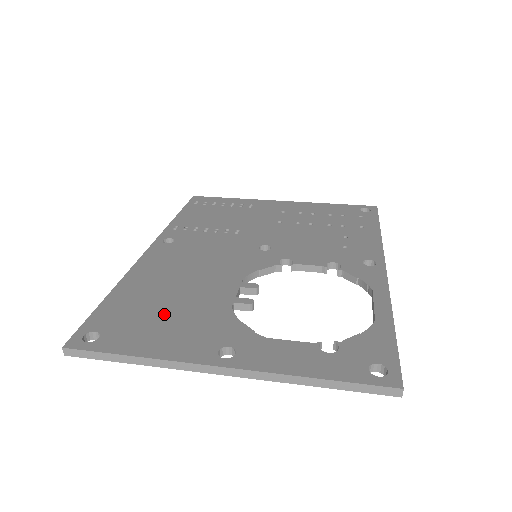
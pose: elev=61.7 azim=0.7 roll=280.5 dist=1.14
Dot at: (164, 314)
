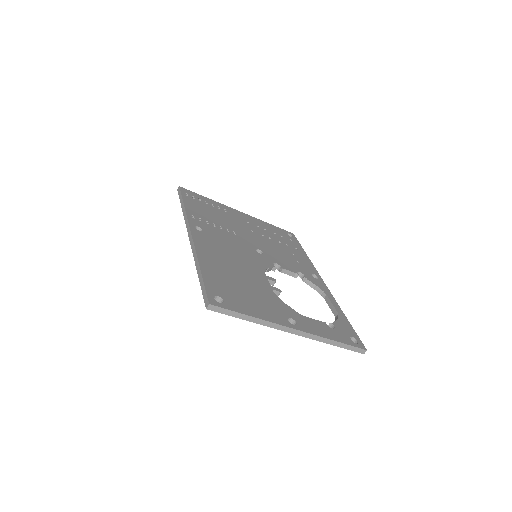
Dot at: (244, 290)
